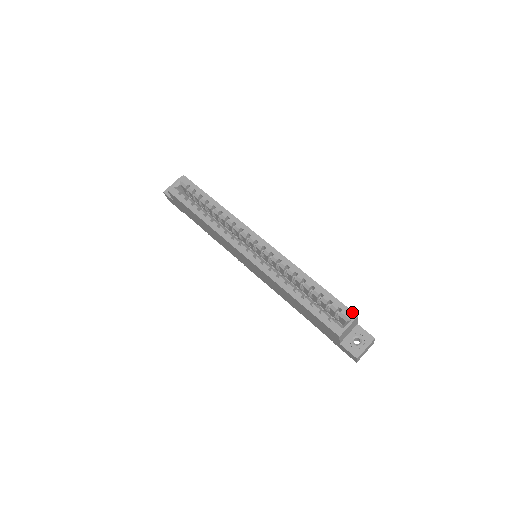
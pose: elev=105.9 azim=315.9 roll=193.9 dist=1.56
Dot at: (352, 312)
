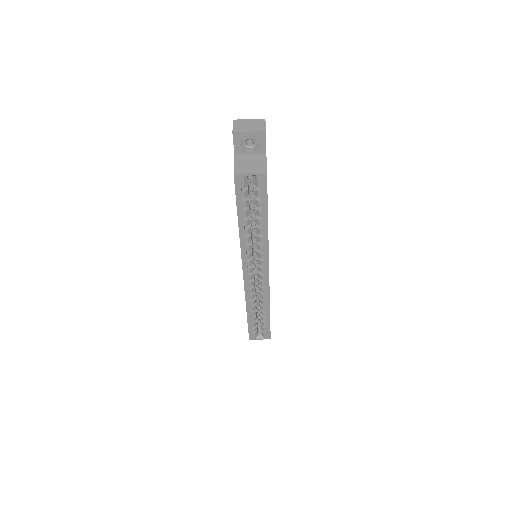
Dot at: (270, 337)
